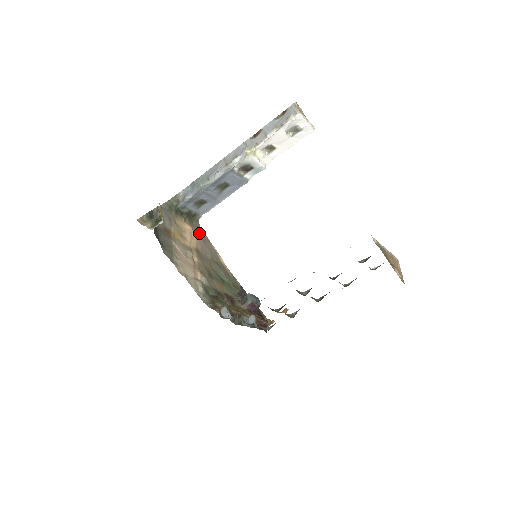
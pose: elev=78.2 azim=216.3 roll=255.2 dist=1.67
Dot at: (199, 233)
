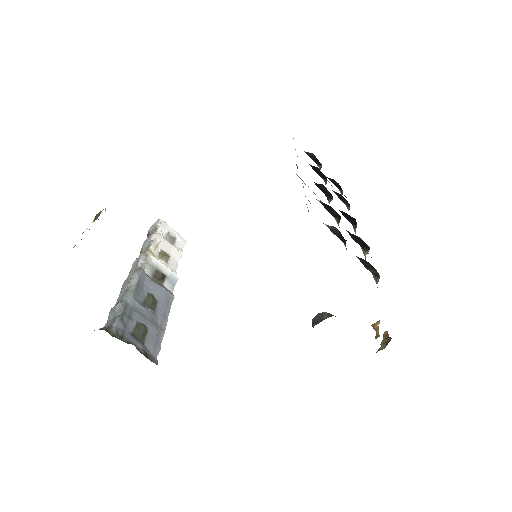
Dot at: occluded
